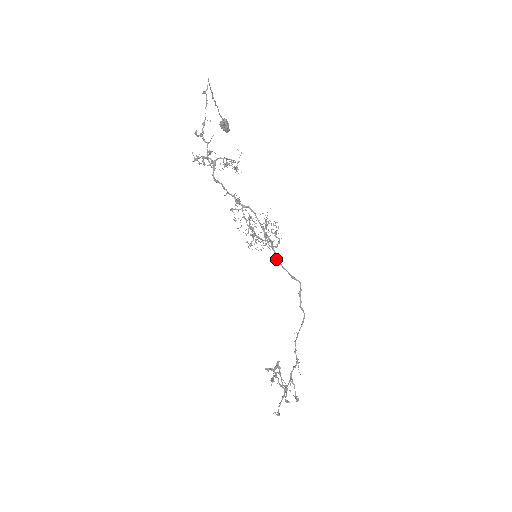
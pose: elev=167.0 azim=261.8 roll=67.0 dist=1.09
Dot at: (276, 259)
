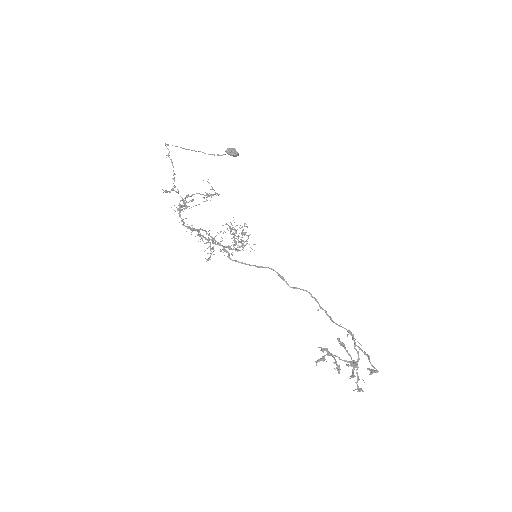
Dot at: (232, 260)
